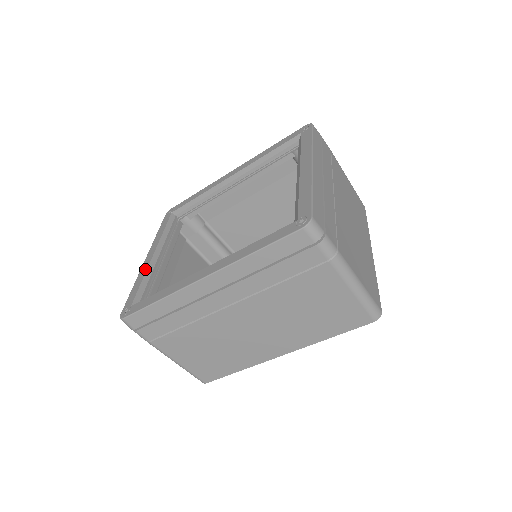
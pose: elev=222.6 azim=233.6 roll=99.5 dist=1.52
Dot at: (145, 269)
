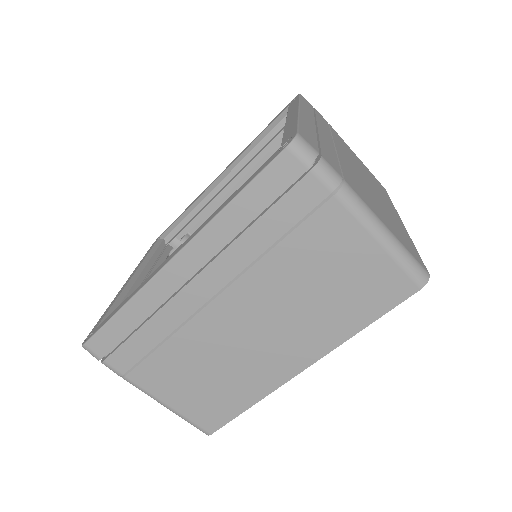
Dot at: (120, 291)
